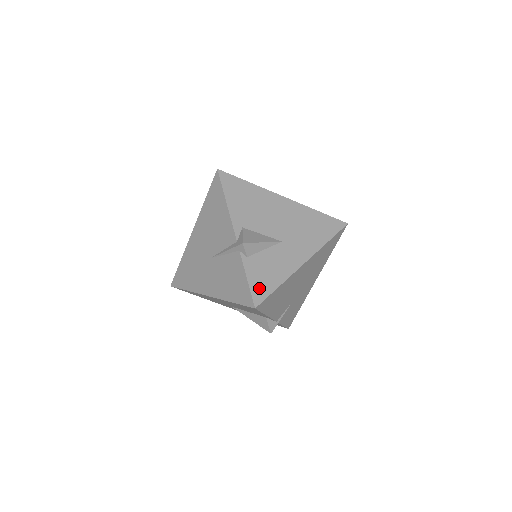
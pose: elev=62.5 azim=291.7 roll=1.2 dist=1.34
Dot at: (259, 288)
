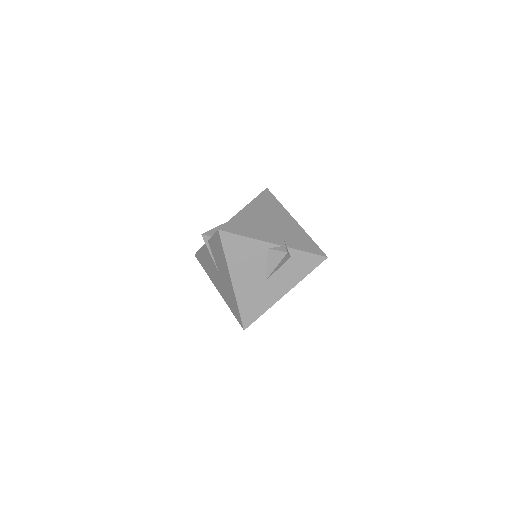
Dot at: occluded
